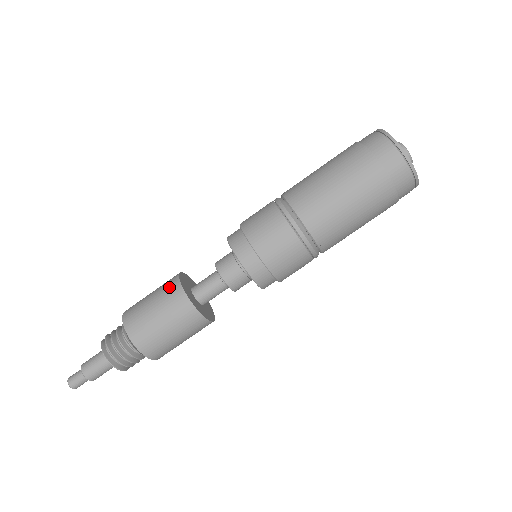
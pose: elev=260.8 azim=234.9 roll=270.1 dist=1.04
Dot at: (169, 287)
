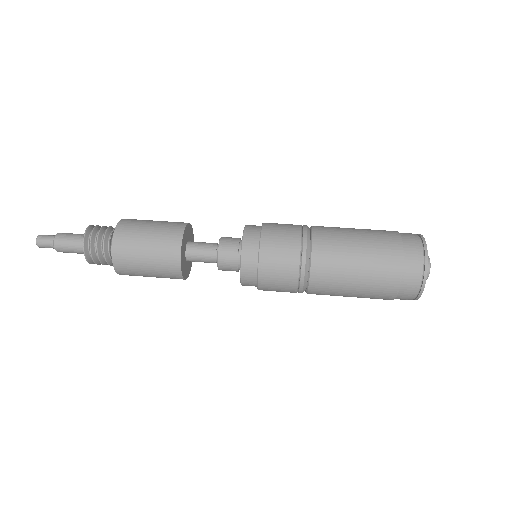
Dot at: occluded
